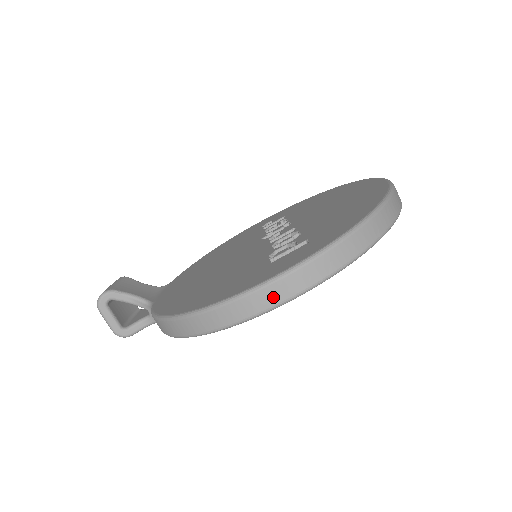
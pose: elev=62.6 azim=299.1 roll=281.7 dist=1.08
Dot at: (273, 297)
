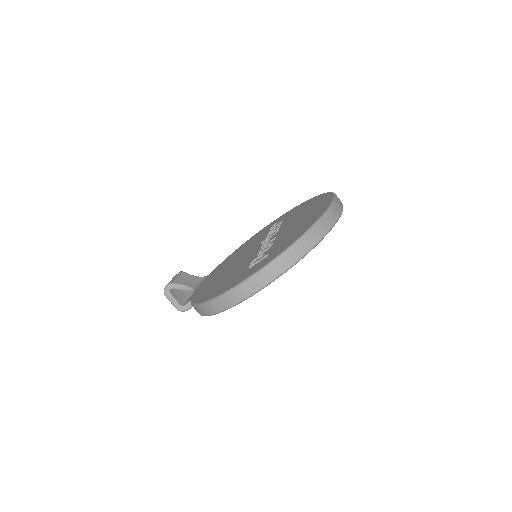
Dot at: (240, 295)
